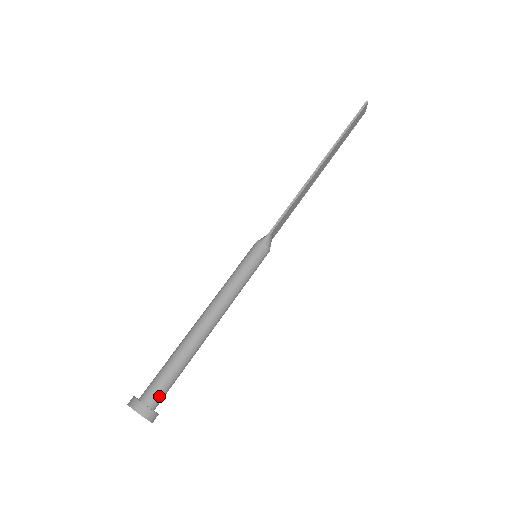
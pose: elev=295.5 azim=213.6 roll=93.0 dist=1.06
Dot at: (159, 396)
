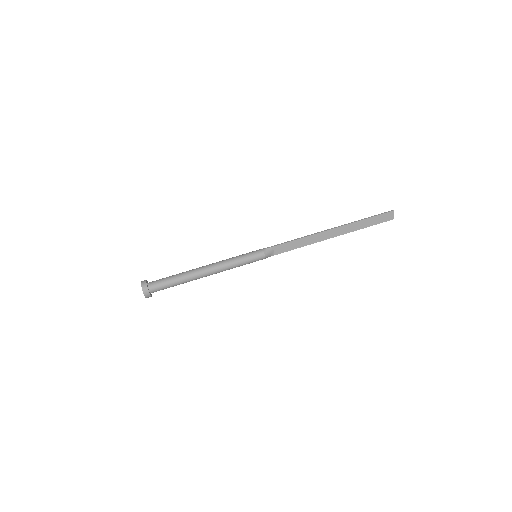
Dot at: (156, 285)
